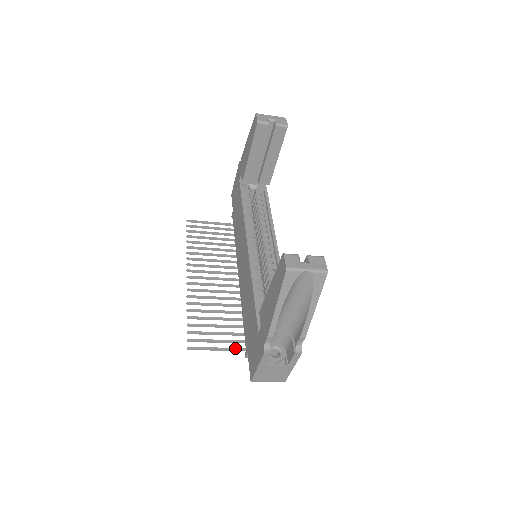
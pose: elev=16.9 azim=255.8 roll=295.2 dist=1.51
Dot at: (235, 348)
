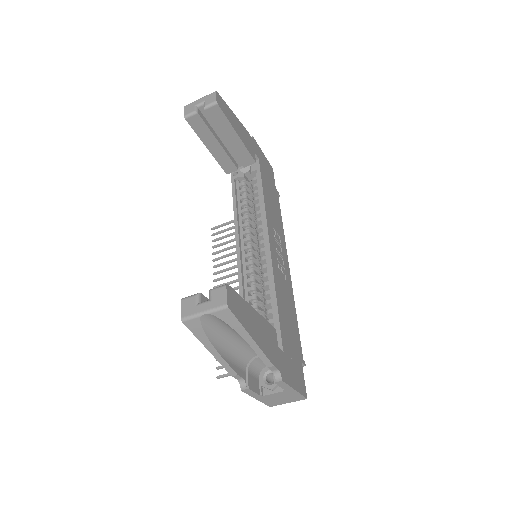
Dot at: occluded
